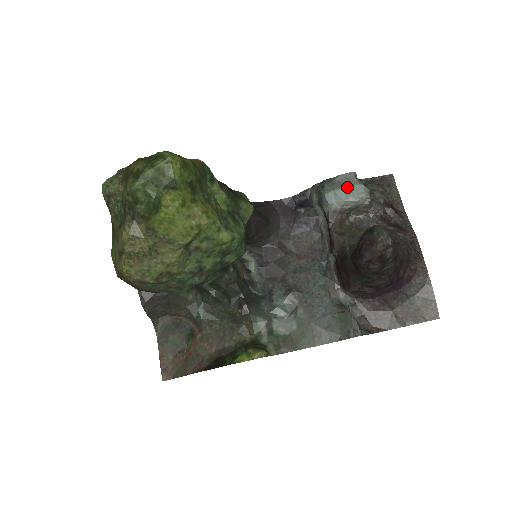
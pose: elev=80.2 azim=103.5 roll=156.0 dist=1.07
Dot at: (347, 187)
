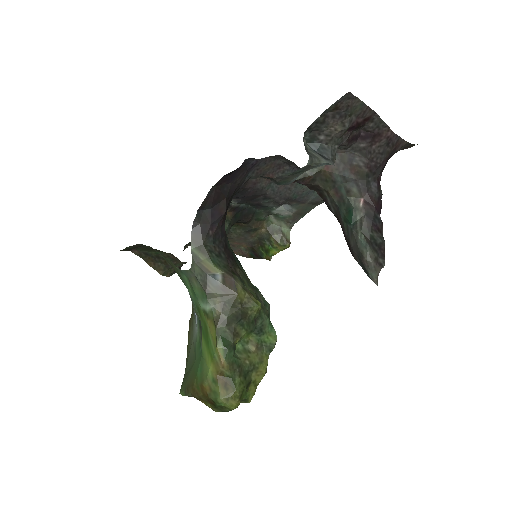
Dot at: occluded
